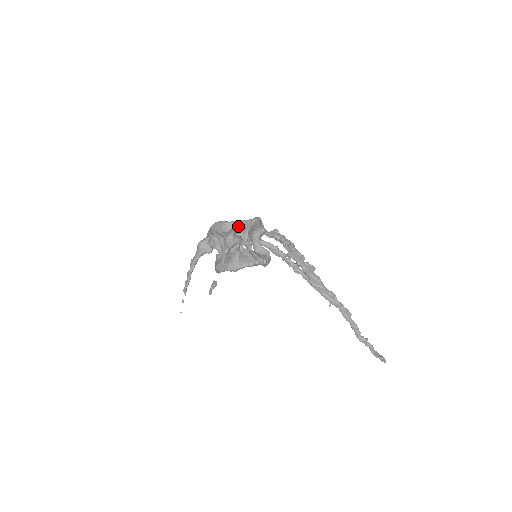
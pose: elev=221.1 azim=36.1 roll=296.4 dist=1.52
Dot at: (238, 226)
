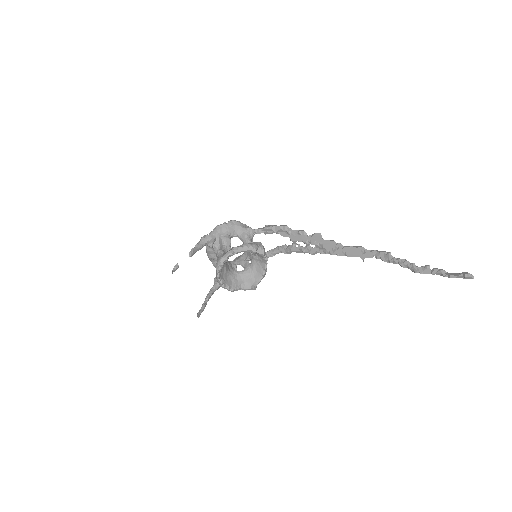
Dot at: (215, 232)
